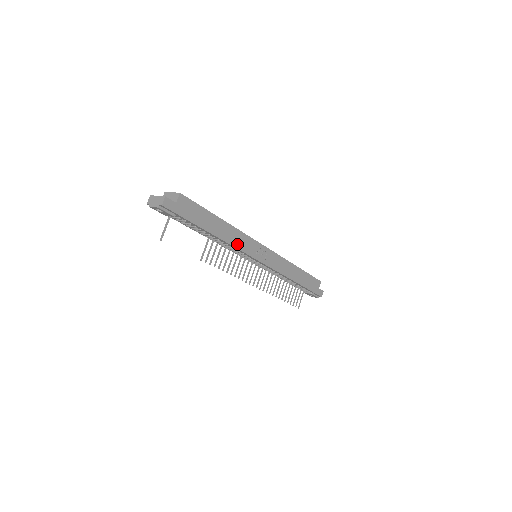
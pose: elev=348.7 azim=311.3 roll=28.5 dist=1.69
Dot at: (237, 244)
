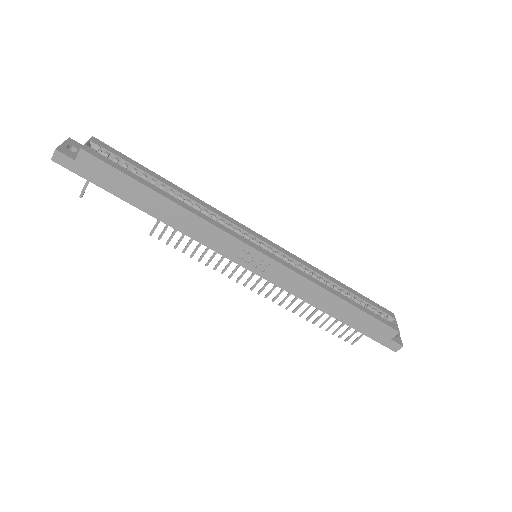
Dot at: (197, 235)
